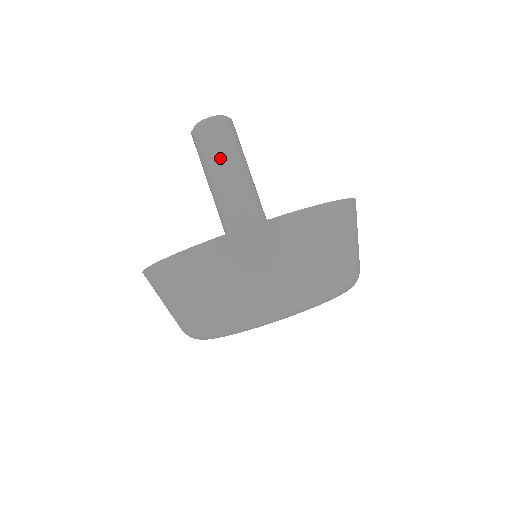
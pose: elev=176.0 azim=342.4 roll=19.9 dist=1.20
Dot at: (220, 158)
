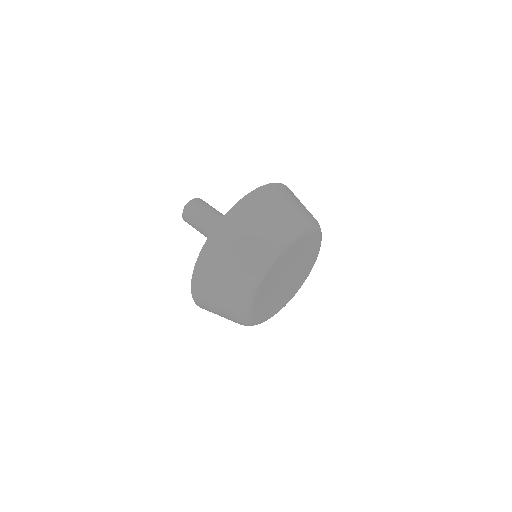
Dot at: (210, 211)
